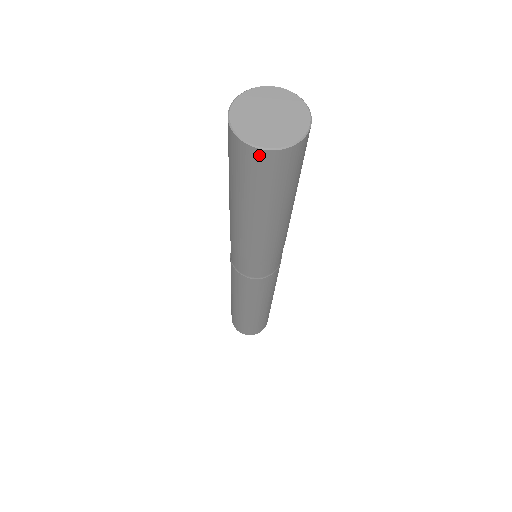
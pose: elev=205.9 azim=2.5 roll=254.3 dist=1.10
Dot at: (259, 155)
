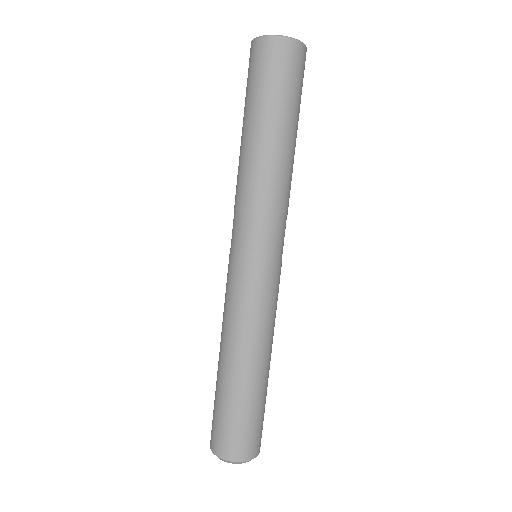
Dot at: (276, 43)
